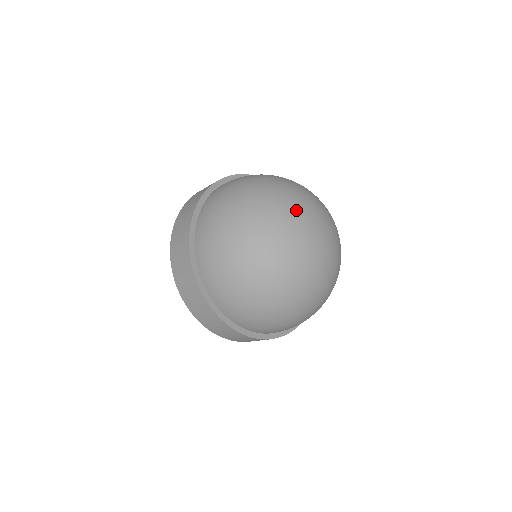
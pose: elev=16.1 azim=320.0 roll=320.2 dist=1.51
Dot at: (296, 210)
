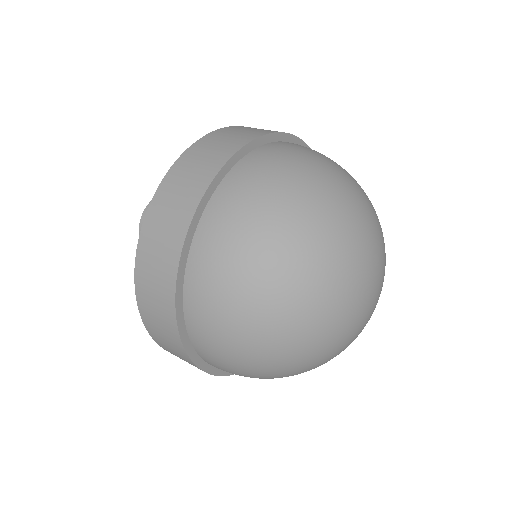
Dot at: (354, 274)
